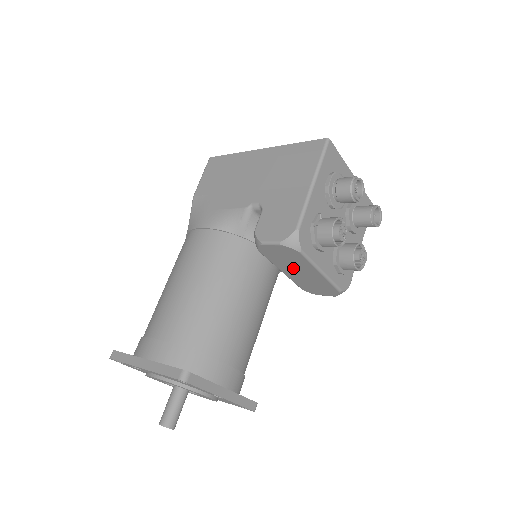
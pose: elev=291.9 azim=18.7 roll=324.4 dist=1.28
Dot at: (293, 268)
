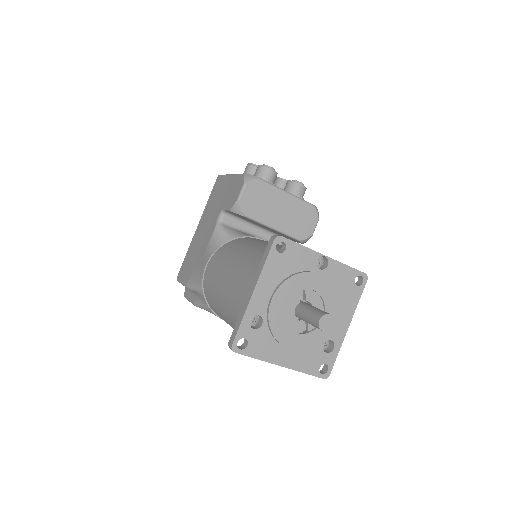
Dot at: (273, 210)
